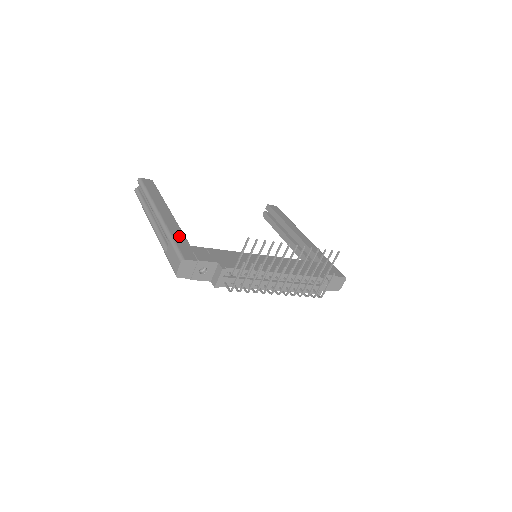
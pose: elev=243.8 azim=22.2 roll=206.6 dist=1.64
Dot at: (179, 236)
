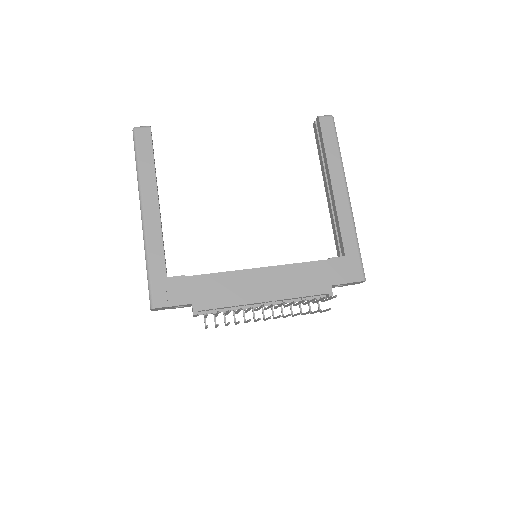
Dot at: (157, 261)
